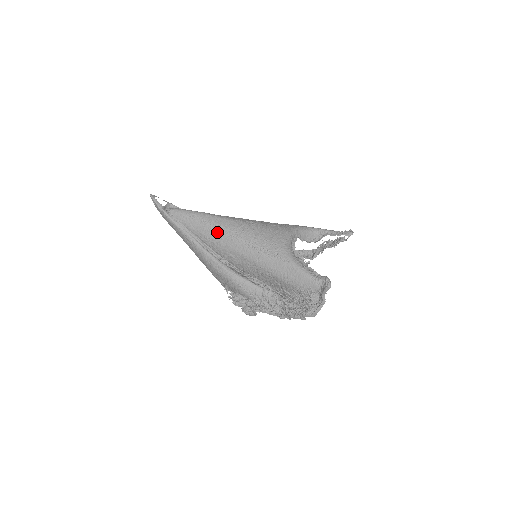
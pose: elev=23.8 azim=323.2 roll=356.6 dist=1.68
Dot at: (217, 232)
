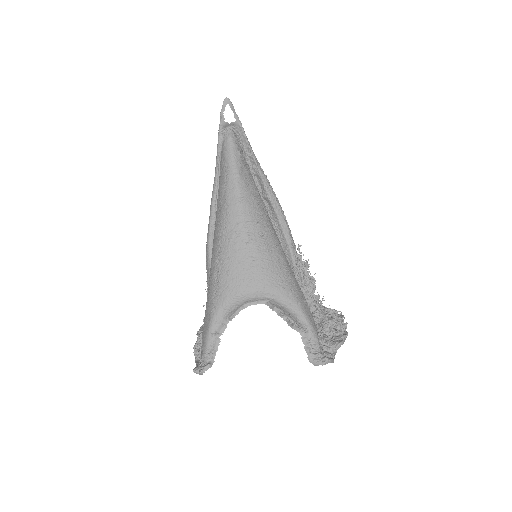
Dot at: (221, 209)
